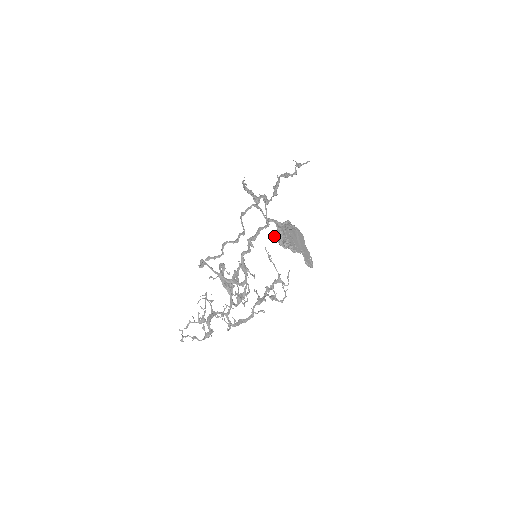
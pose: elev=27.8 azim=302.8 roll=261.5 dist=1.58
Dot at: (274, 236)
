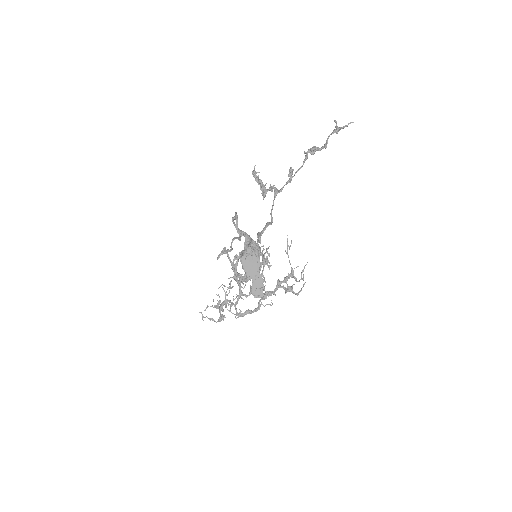
Dot at: (239, 255)
